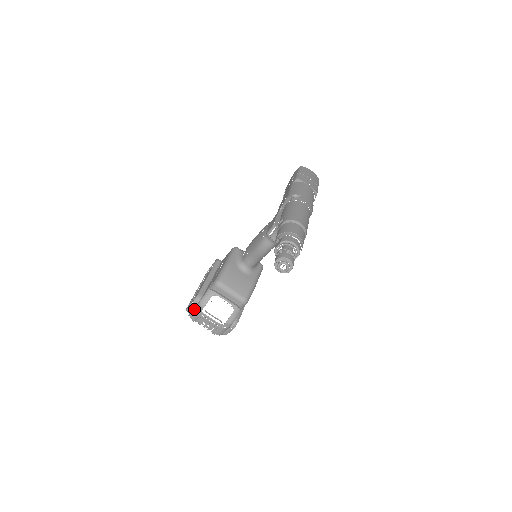
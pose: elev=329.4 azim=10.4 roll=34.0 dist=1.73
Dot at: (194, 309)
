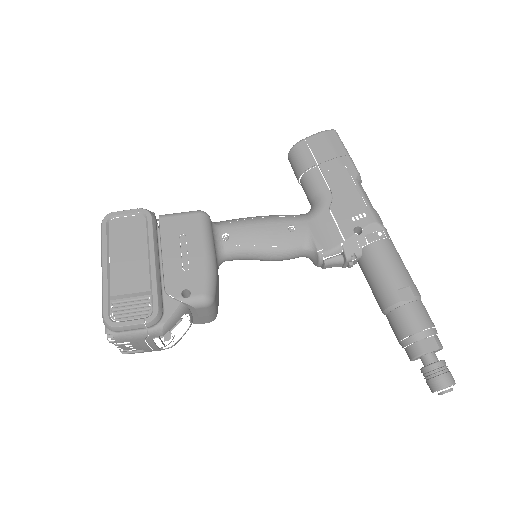
Dot at: (139, 332)
